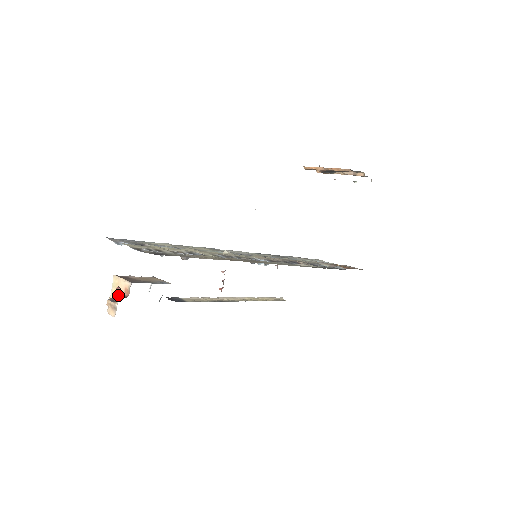
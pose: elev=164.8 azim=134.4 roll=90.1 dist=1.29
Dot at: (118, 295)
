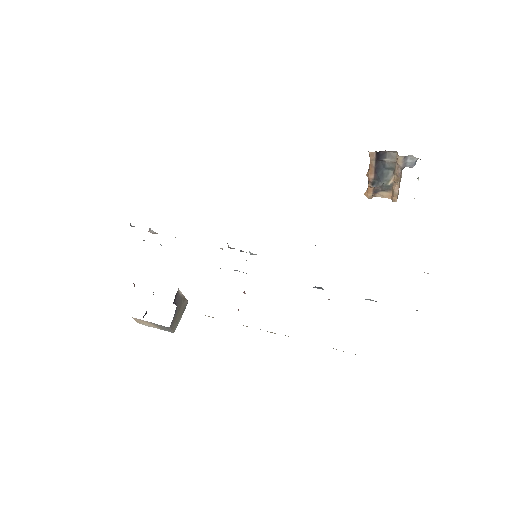
Dot at: occluded
